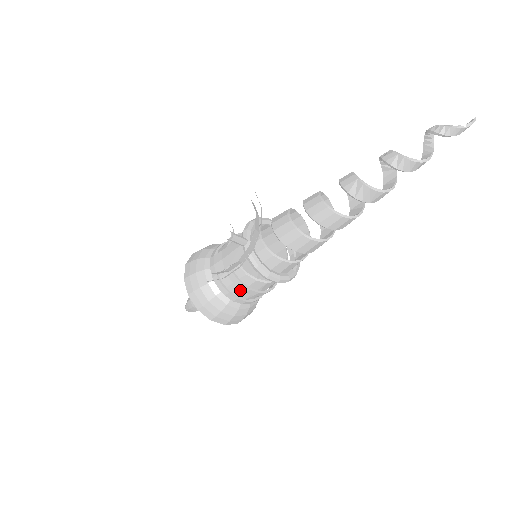
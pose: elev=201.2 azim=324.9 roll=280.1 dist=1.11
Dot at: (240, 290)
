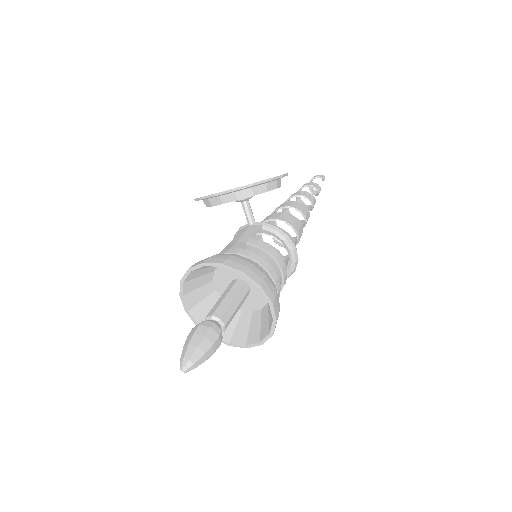
Dot at: (269, 260)
